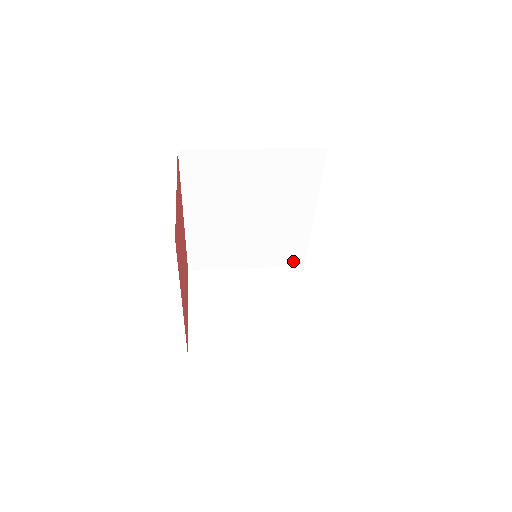
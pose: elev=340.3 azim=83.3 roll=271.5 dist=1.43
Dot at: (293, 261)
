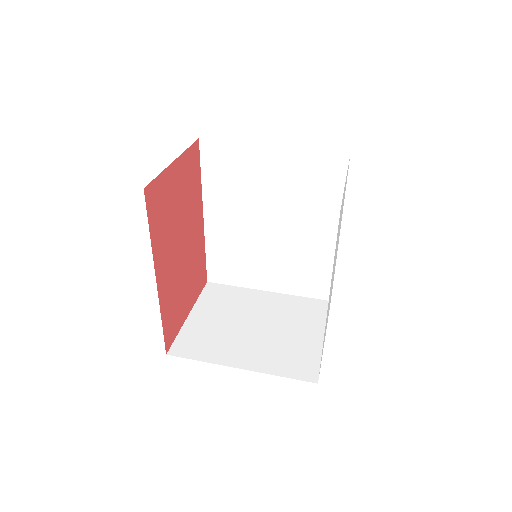
Dot at: (317, 292)
